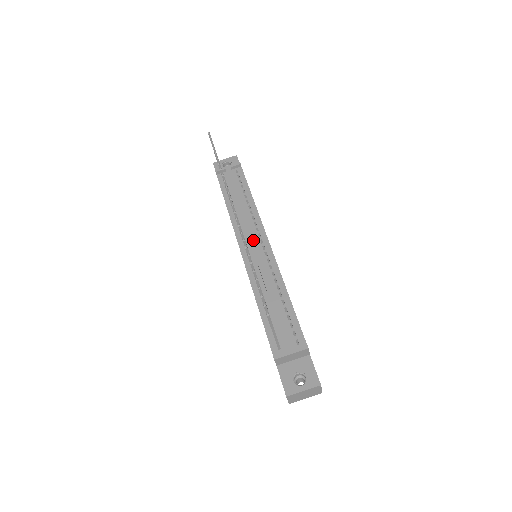
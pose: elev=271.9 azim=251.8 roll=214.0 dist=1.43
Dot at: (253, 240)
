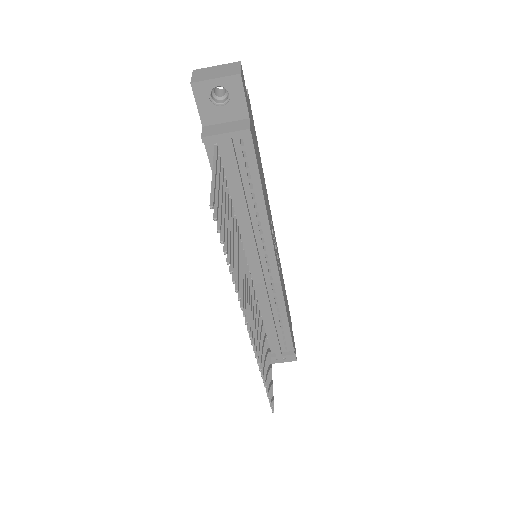
Dot at: (258, 267)
